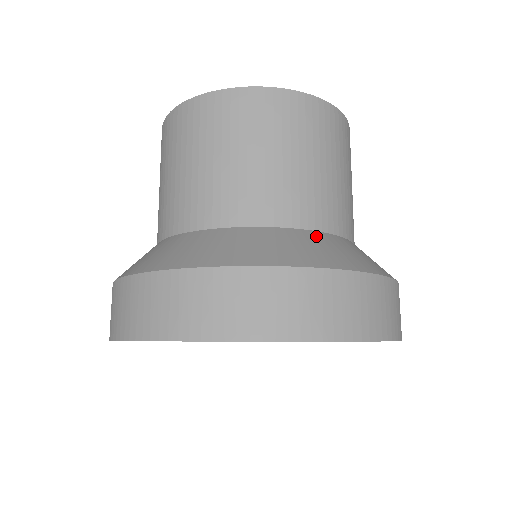
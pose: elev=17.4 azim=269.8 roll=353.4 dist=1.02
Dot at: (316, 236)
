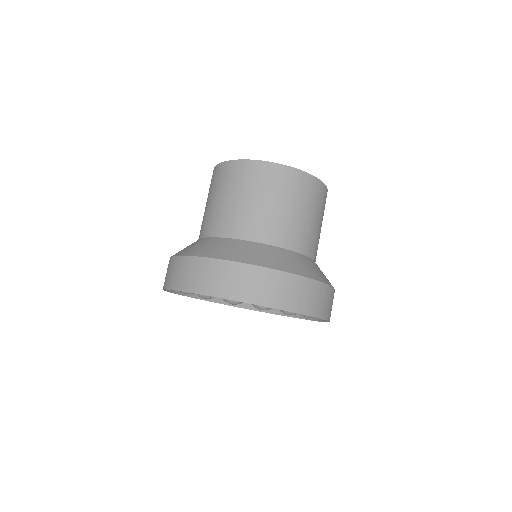
Dot at: (273, 249)
